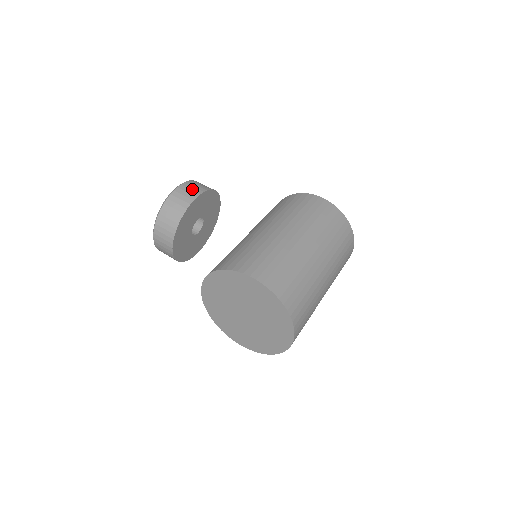
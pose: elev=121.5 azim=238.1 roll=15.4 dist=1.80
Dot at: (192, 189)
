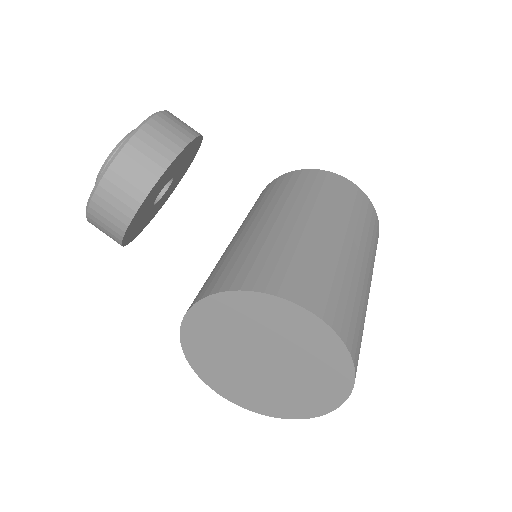
Dot at: (177, 127)
